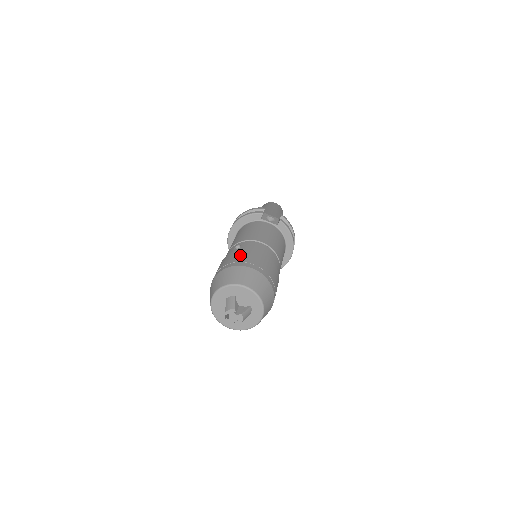
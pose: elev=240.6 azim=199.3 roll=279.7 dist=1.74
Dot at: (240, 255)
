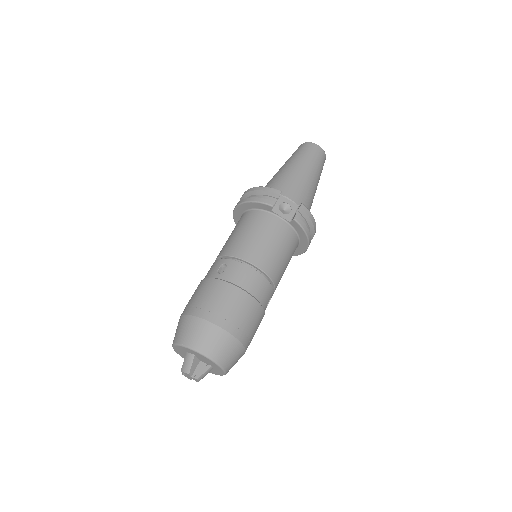
Dot at: (215, 296)
